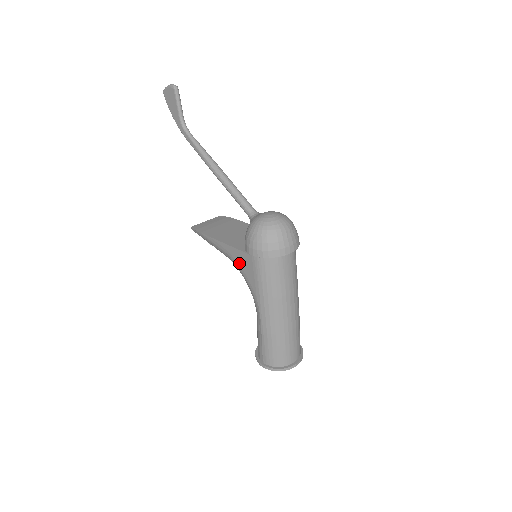
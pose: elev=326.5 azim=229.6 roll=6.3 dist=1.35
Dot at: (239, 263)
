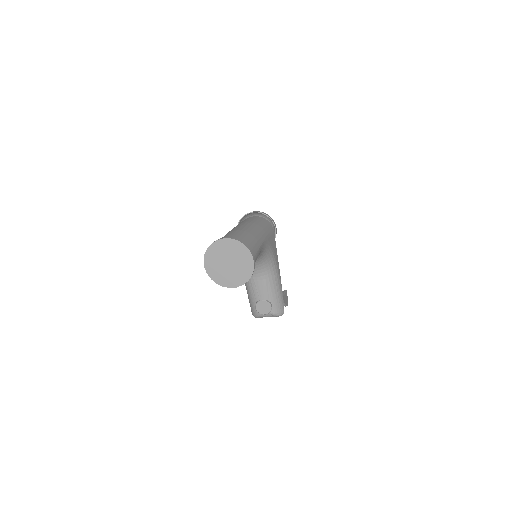
Dot at: occluded
